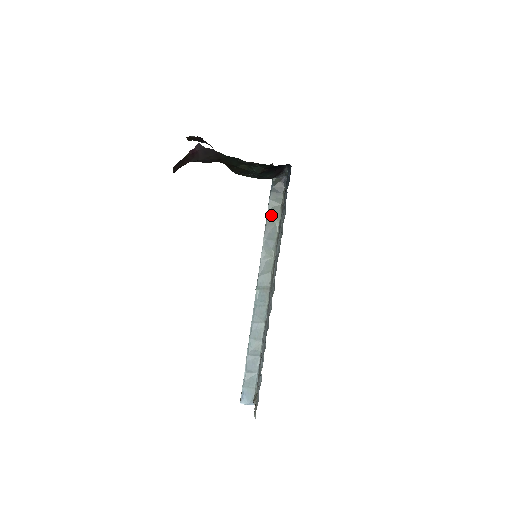
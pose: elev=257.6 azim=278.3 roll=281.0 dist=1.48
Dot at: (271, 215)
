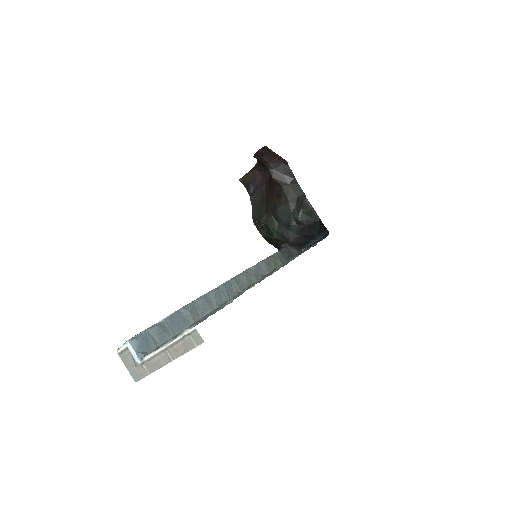
Dot at: (273, 259)
